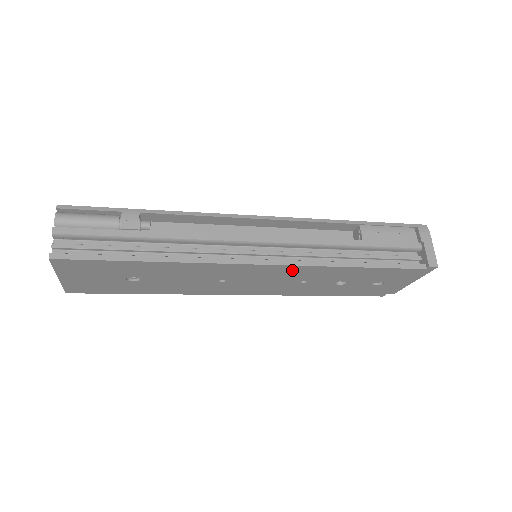
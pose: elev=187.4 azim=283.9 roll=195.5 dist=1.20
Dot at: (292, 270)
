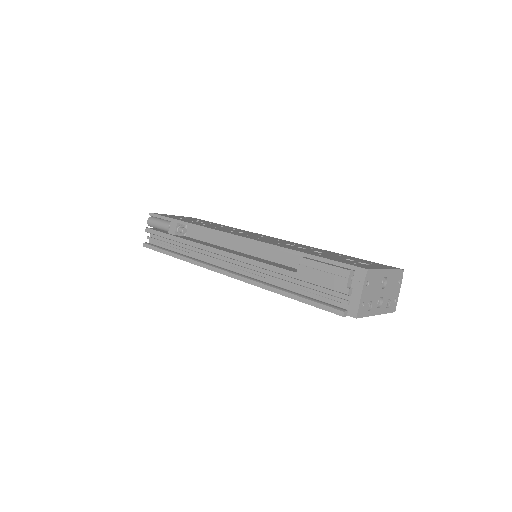
Dot at: occluded
